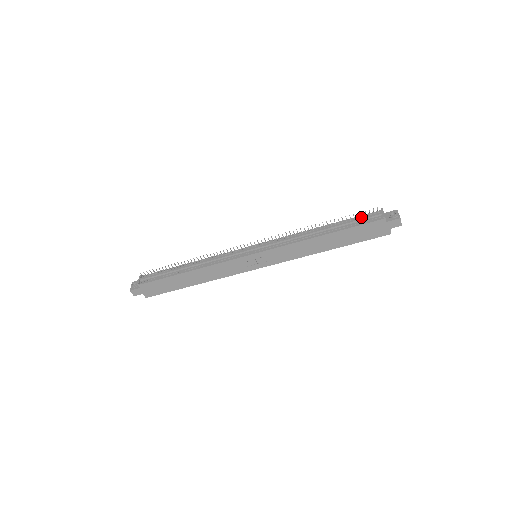
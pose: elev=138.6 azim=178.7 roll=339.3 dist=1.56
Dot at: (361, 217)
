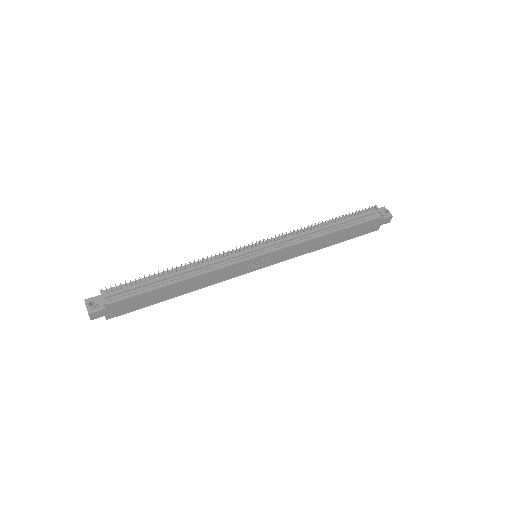
Dot at: (360, 214)
